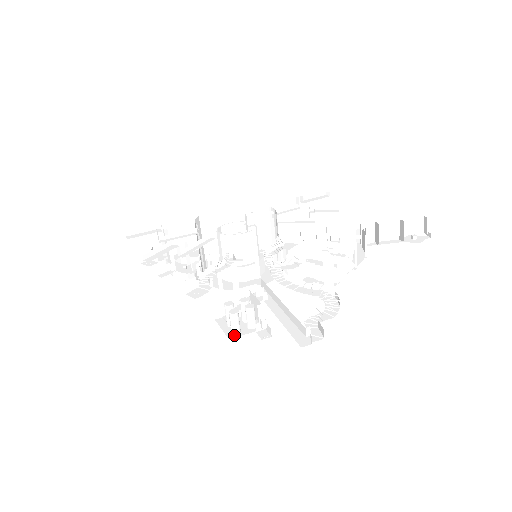
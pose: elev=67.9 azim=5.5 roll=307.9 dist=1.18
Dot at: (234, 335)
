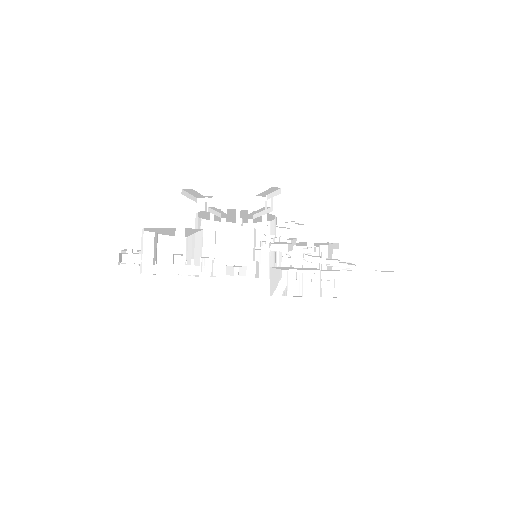
Dot at: occluded
